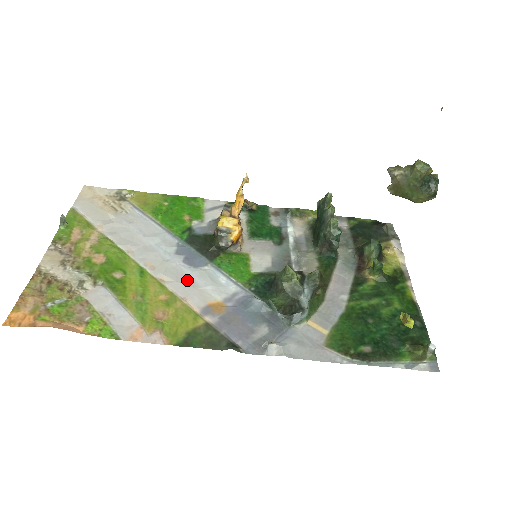
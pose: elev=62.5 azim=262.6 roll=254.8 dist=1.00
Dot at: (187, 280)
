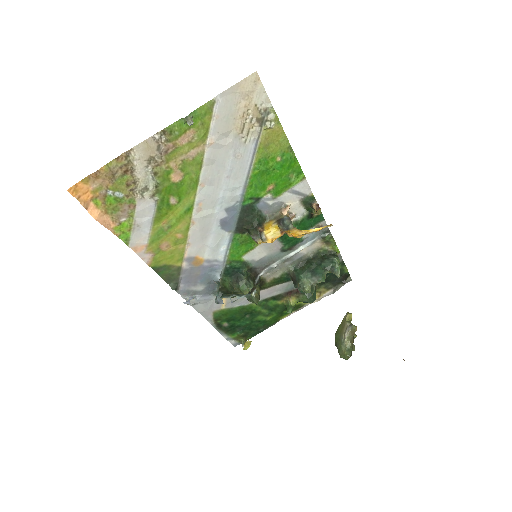
Dot at: (206, 234)
